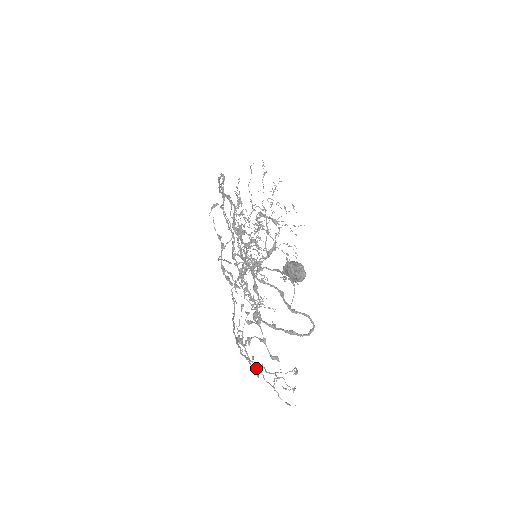
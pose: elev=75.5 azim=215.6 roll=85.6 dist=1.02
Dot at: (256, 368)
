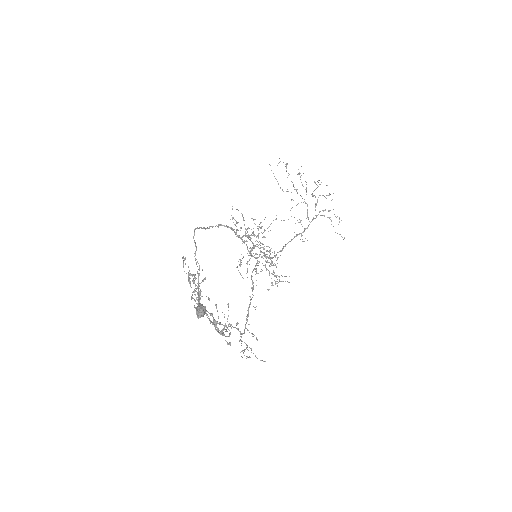
Dot at: occluded
